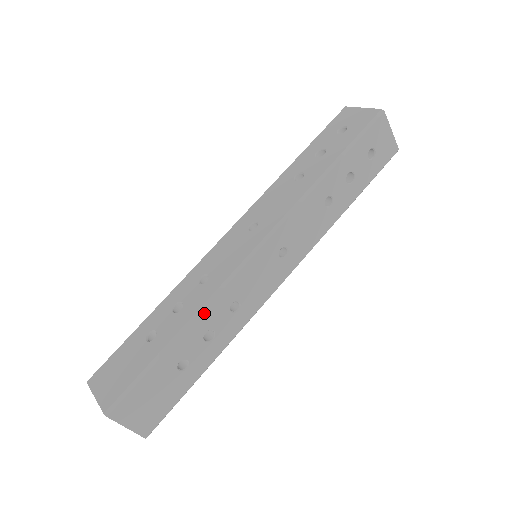
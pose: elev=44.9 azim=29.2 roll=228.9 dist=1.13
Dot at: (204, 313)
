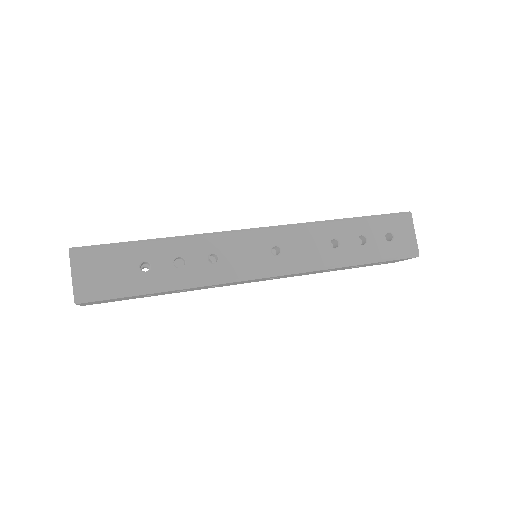
Dot at: occluded
